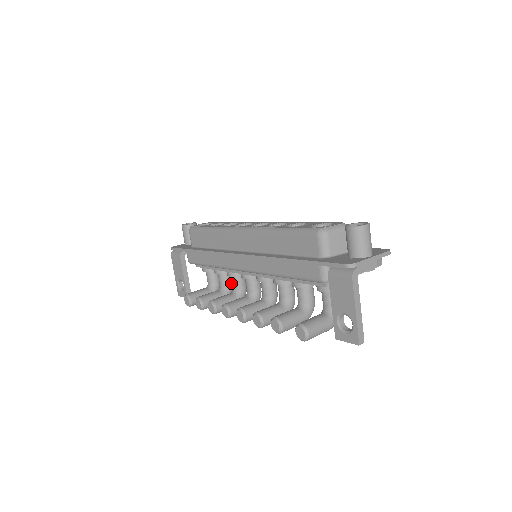
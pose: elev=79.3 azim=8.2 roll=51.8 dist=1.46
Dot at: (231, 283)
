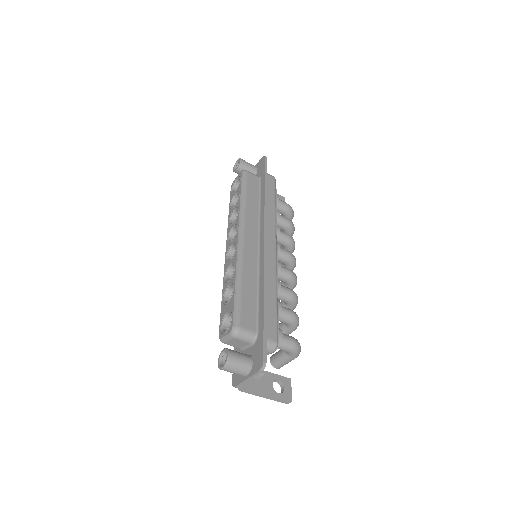
Dot at: (284, 226)
